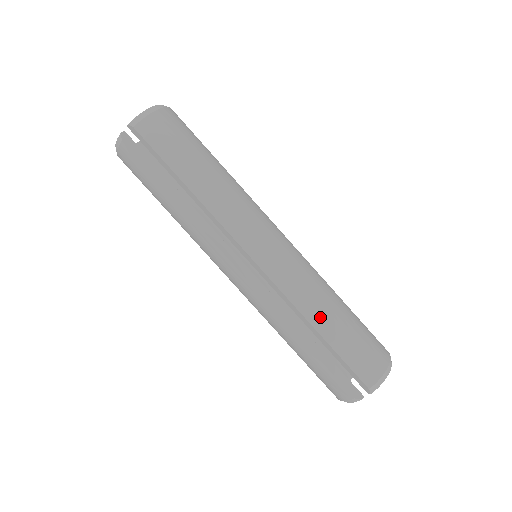
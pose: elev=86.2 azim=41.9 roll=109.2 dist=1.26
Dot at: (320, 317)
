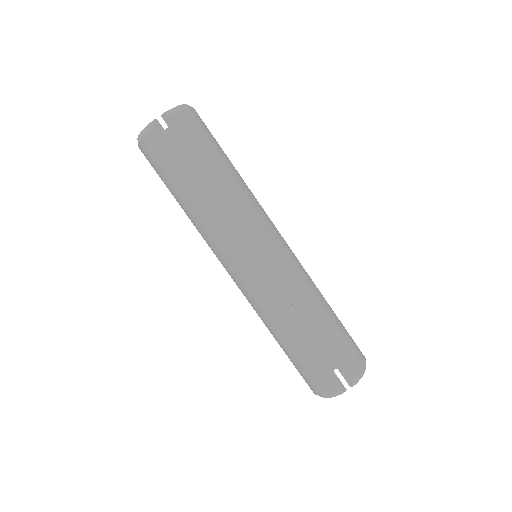
Dot at: (317, 312)
